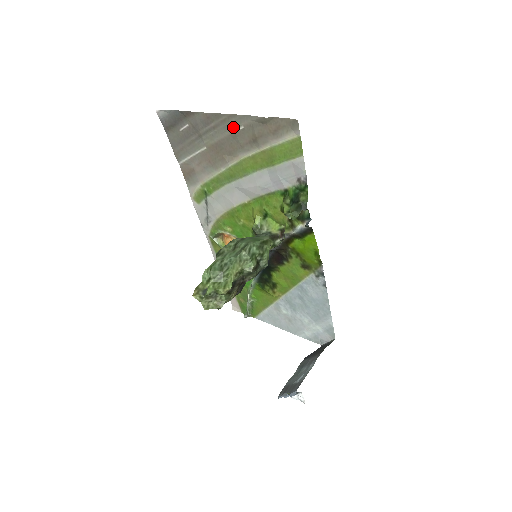
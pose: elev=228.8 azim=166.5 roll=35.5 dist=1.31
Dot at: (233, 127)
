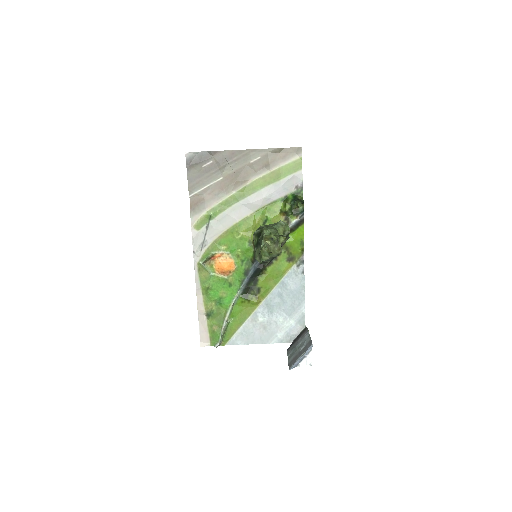
Dot at: (252, 158)
